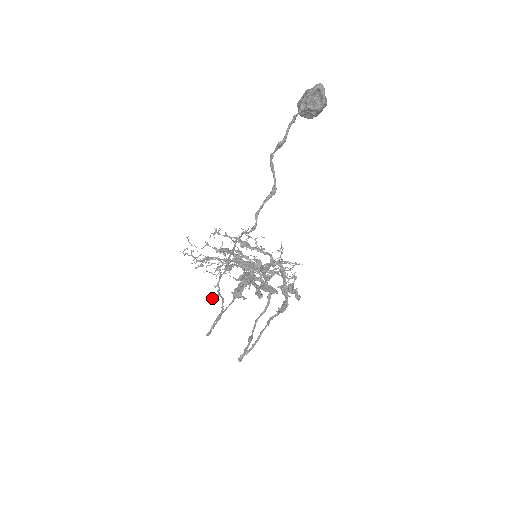
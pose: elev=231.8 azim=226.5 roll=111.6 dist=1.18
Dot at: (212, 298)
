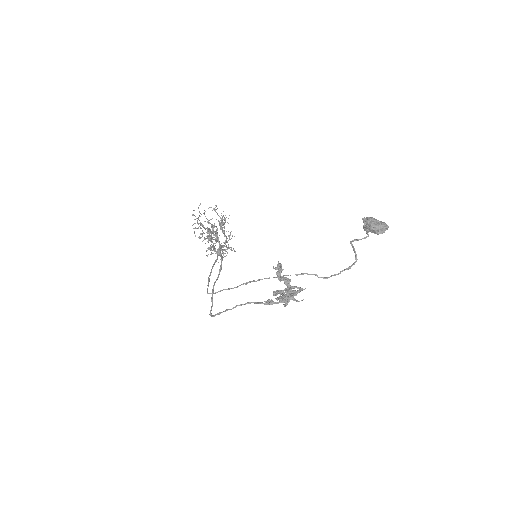
Dot at: occluded
